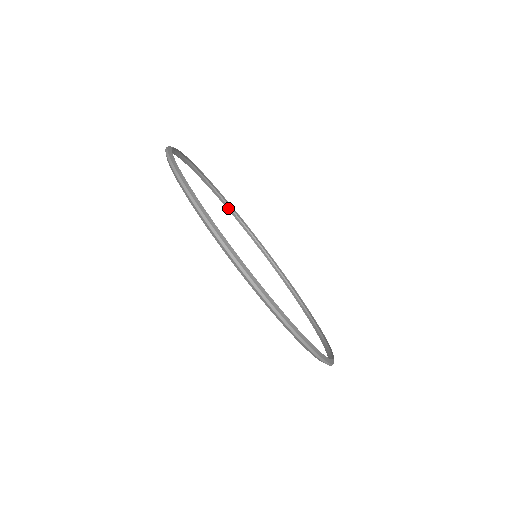
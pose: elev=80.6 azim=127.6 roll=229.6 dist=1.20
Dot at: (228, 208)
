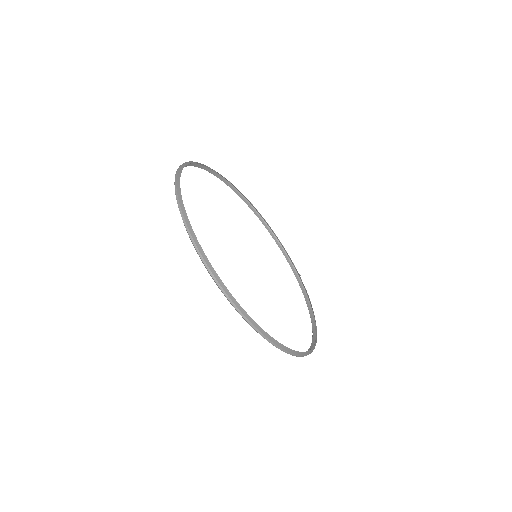
Dot at: (245, 201)
